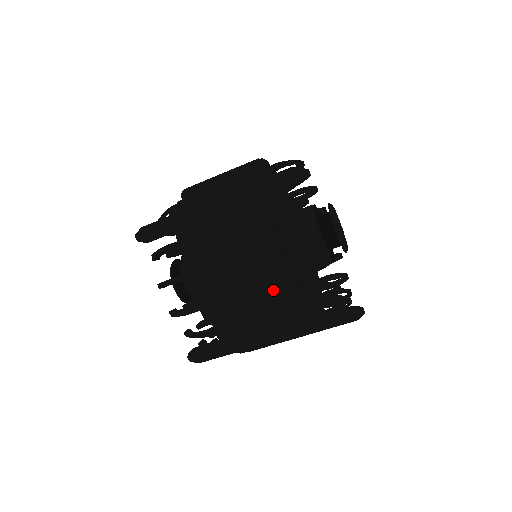
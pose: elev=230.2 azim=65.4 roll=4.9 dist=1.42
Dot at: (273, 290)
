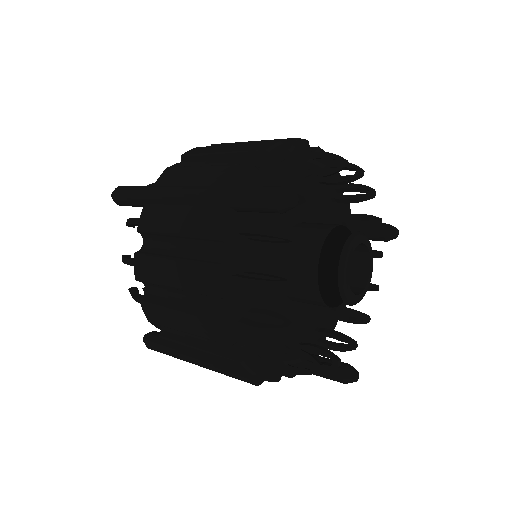
Dot at: (211, 331)
